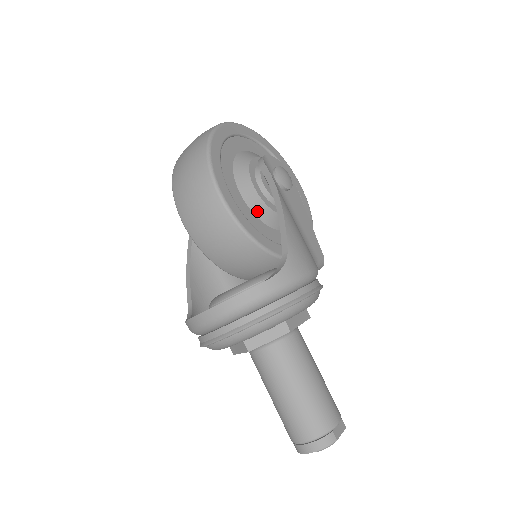
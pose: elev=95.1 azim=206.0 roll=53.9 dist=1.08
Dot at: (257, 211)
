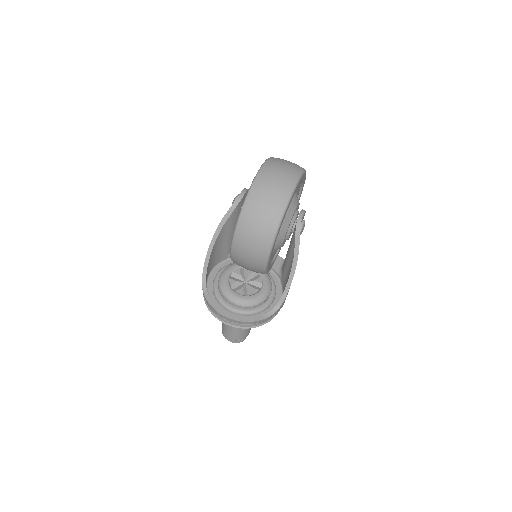
Dot at: (276, 250)
